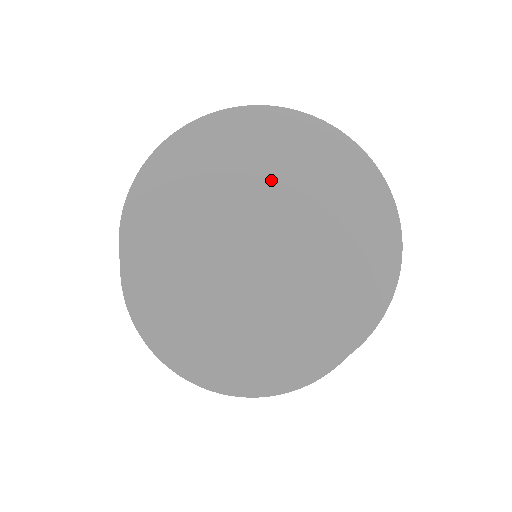
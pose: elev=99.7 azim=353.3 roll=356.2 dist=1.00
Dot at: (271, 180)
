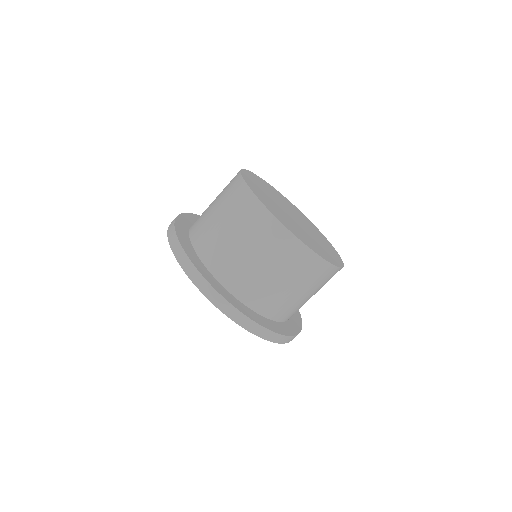
Dot at: (282, 201)
